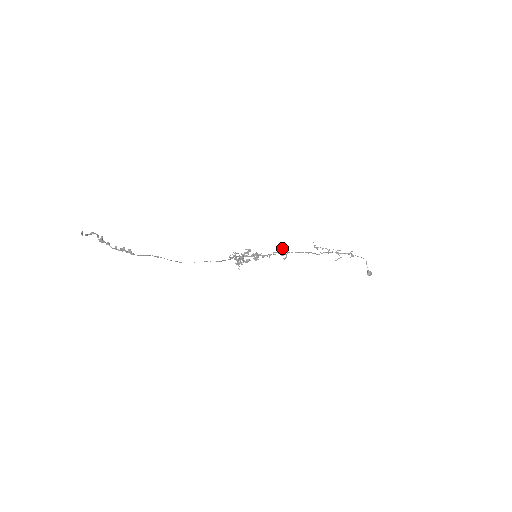
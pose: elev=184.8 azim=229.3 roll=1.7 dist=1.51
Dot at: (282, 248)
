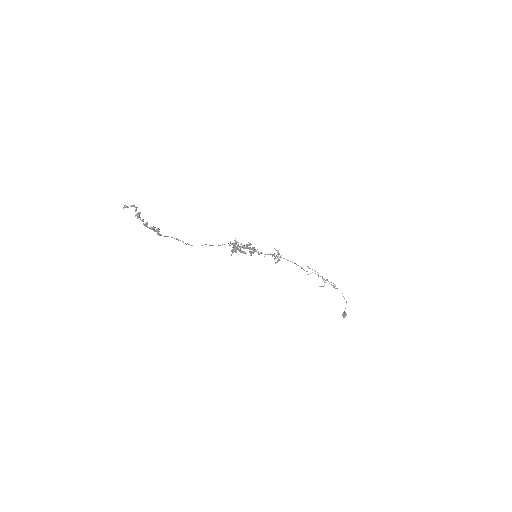
Dot at: (279, 254)
